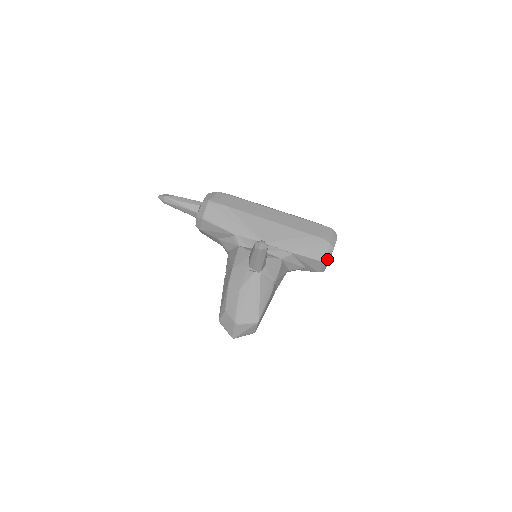
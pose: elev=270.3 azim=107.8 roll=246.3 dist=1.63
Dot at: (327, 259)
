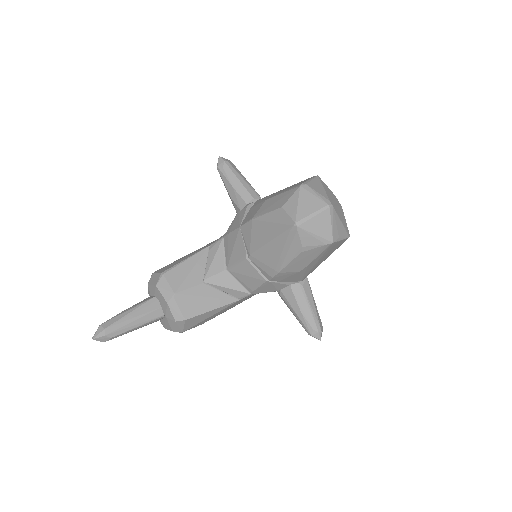
Dot at: occluded
